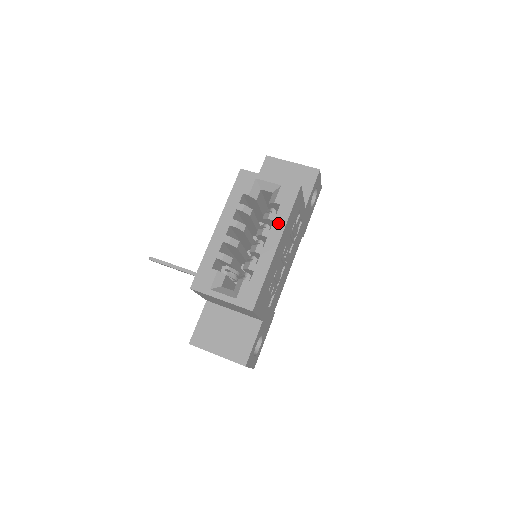
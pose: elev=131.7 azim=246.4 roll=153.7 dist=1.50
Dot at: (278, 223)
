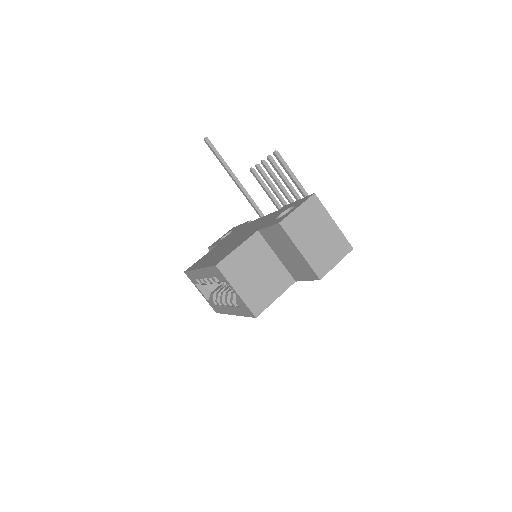
Dot at: (236, 310)
